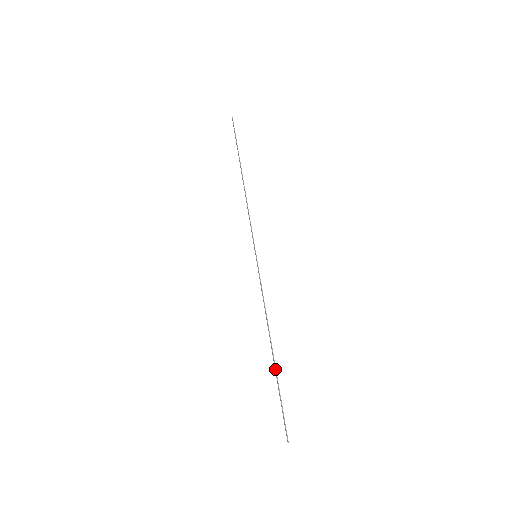
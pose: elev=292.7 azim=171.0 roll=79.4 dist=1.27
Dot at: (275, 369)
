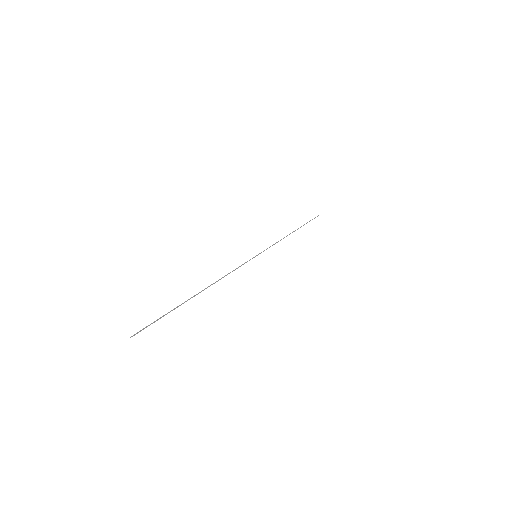
Dot at: (188, 299)
